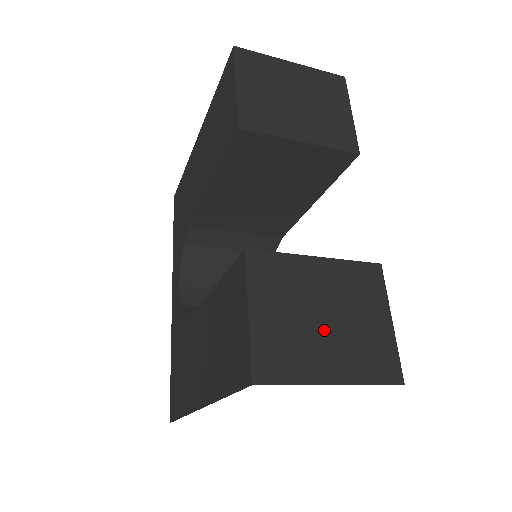
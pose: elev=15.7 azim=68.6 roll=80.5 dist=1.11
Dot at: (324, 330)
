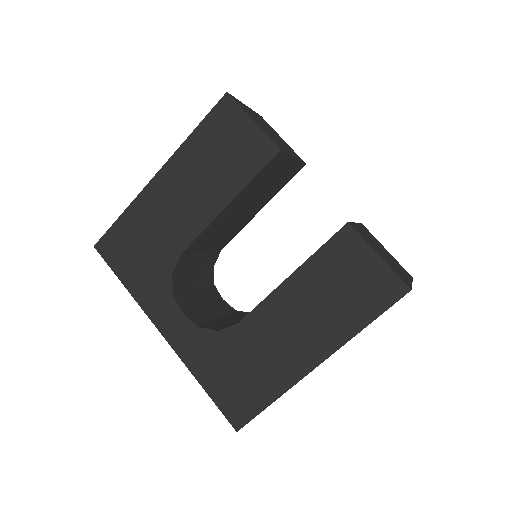
Dot at: (389, 259)
